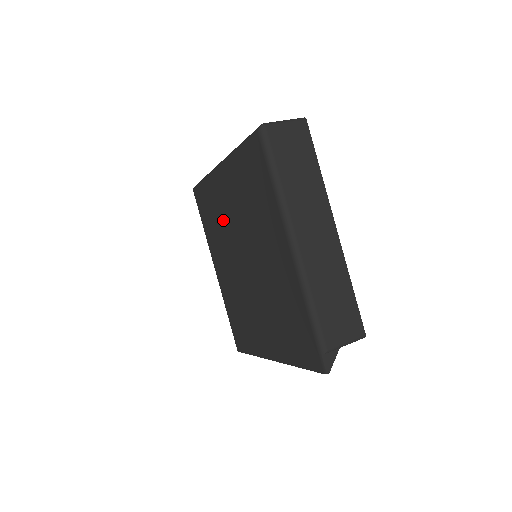
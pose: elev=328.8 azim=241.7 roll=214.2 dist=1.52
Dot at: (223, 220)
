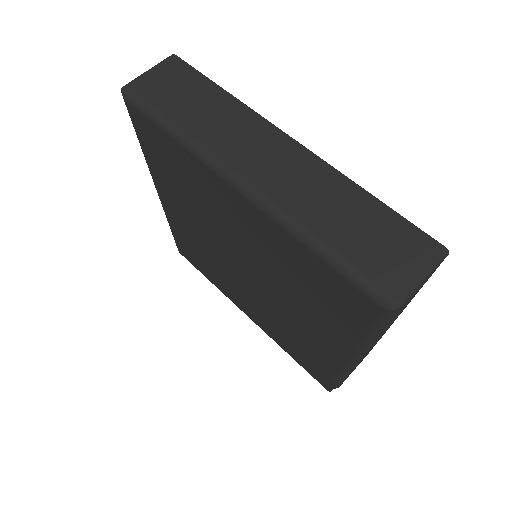
Dot at: (211, 212)
